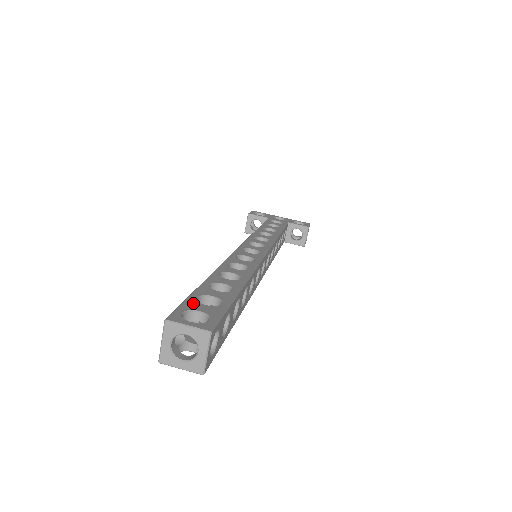
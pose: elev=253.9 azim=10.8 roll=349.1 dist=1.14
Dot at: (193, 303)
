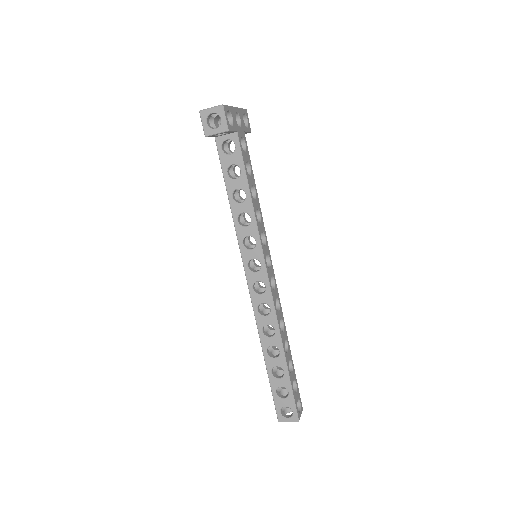
Dot at: (296, 397)
